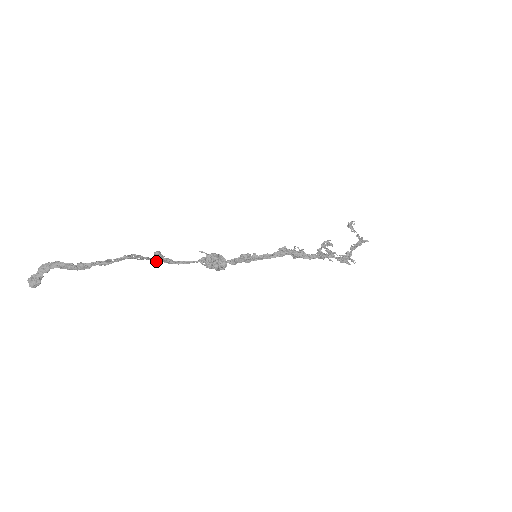
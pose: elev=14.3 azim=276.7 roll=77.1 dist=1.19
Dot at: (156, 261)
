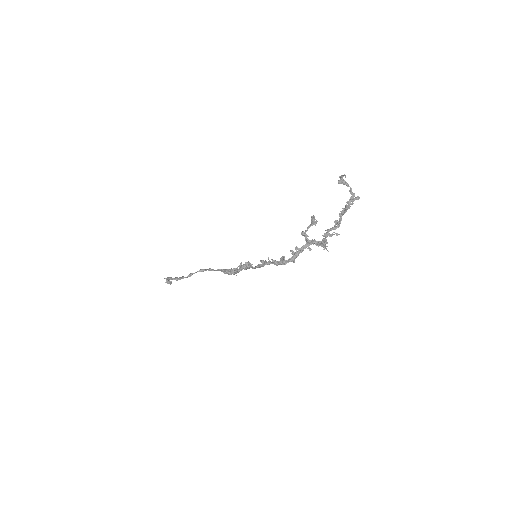
Dot at: occluded
